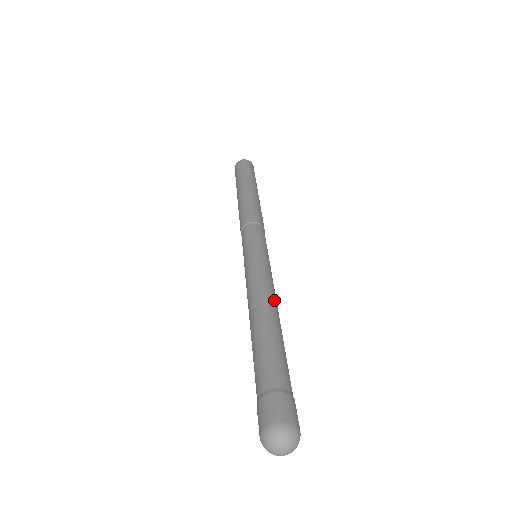
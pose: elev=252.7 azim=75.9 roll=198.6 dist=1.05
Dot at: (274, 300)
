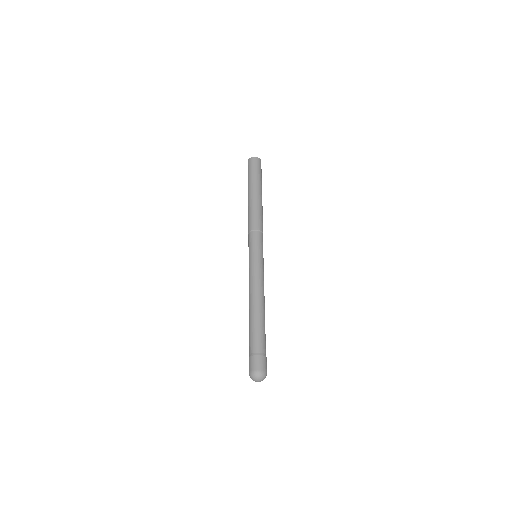
Dot at: (263, 296)
